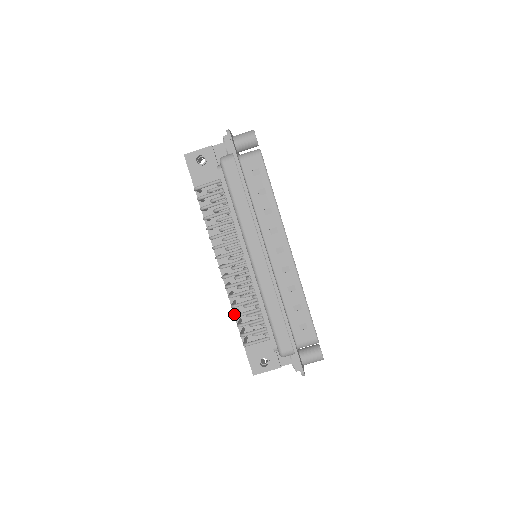
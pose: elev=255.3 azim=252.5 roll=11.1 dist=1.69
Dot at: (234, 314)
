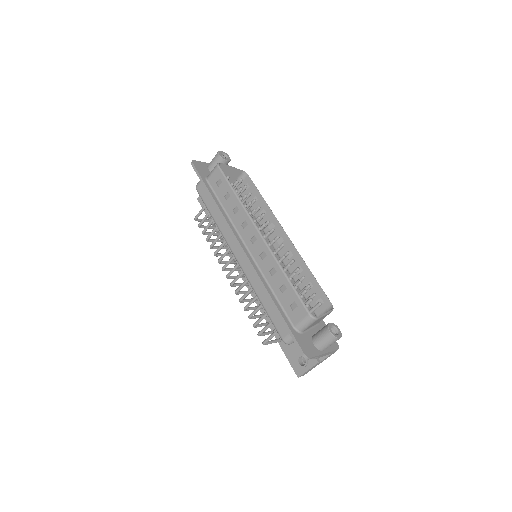
Dot at: occluded
